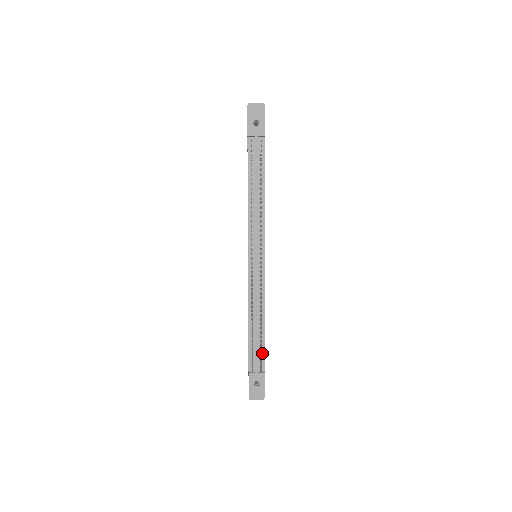
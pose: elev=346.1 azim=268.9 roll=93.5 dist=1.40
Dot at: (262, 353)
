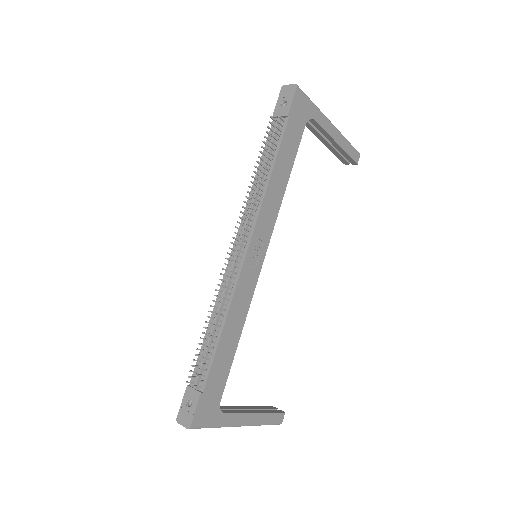
Dot at: (209, 365)
